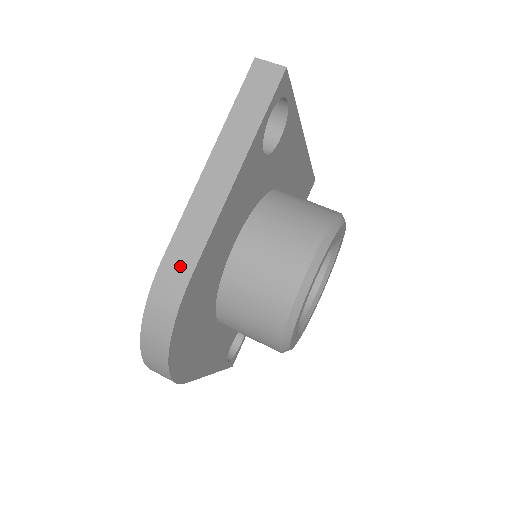
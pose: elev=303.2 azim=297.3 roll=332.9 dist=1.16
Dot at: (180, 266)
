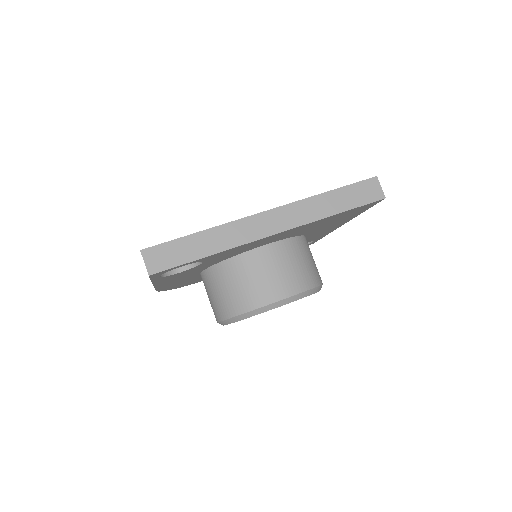
Dot at: occluded
